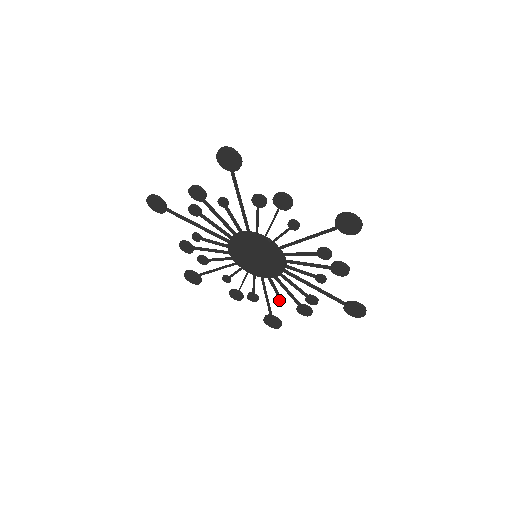
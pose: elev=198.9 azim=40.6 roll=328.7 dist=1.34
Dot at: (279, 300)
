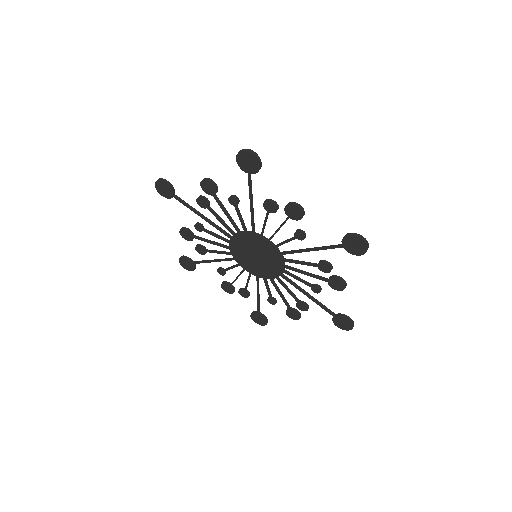
Dot at: (270, 300)
